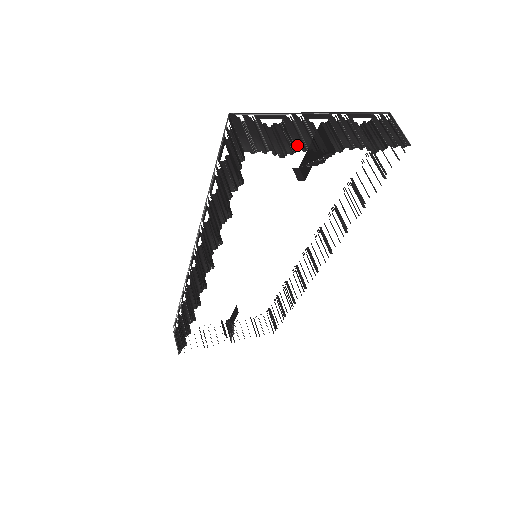
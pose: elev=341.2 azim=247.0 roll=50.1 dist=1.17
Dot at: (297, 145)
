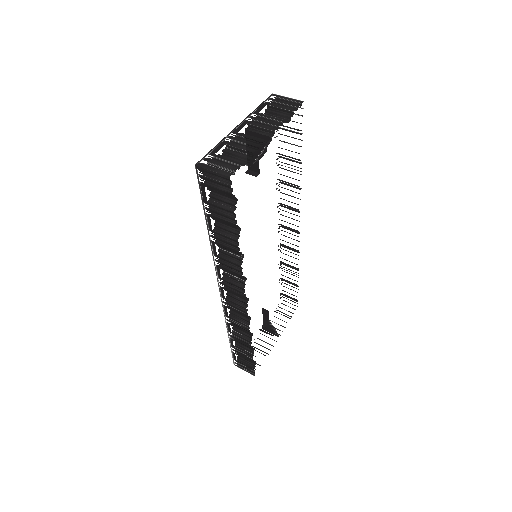
Dot at: (250, 150)
